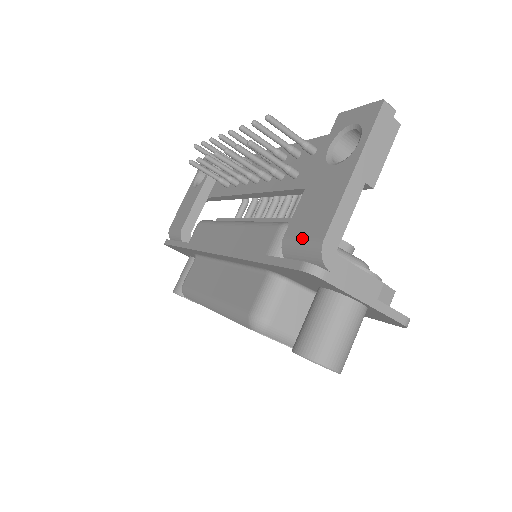
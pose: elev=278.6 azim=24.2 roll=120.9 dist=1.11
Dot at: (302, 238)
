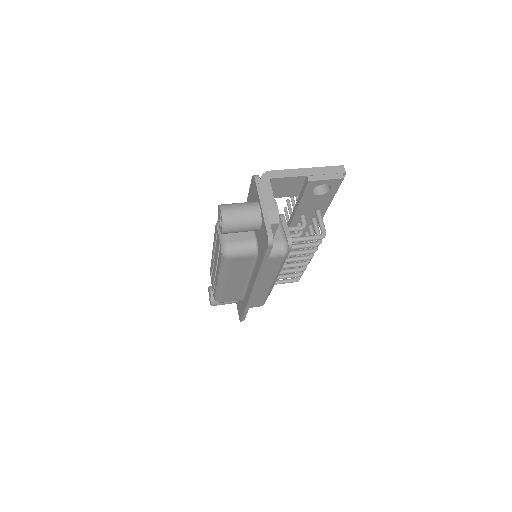
Dot at: occluded
